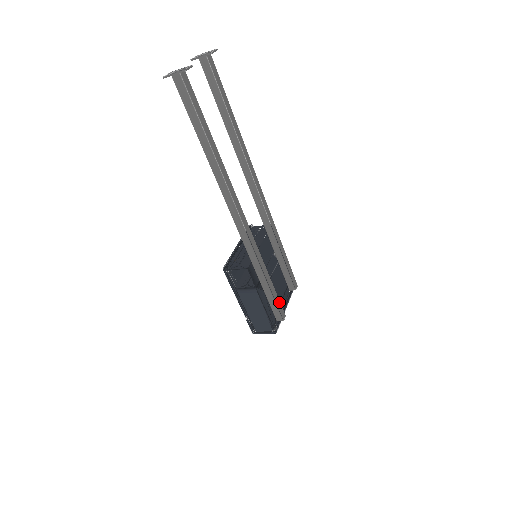
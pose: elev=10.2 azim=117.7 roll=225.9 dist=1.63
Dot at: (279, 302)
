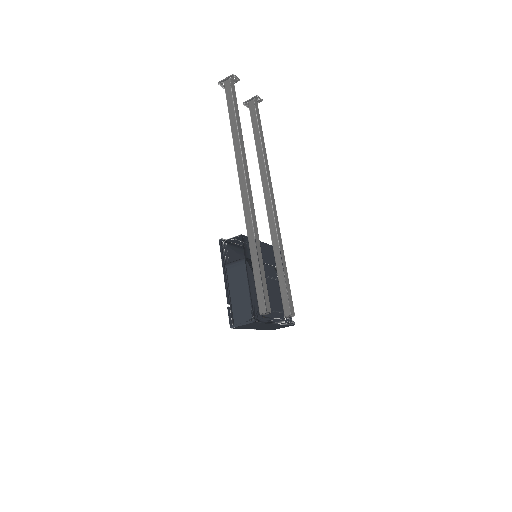
Dot at: (267, 291)
